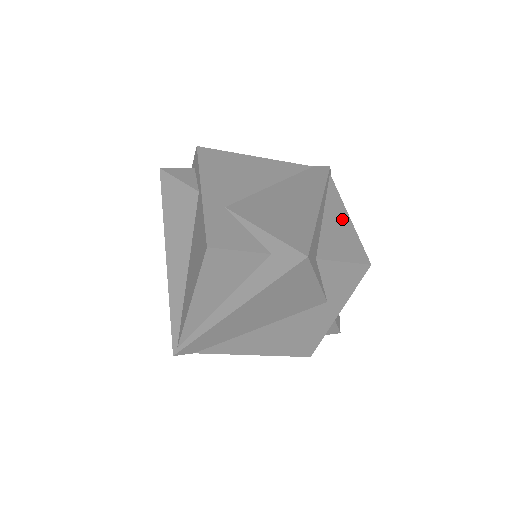
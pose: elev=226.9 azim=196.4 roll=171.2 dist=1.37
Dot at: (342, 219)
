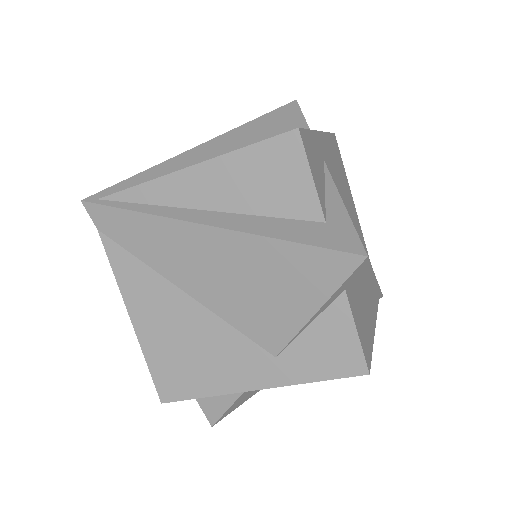
Dot at: (371, 321)
